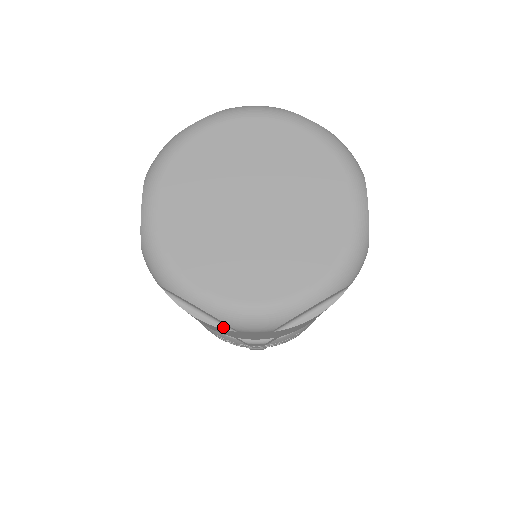
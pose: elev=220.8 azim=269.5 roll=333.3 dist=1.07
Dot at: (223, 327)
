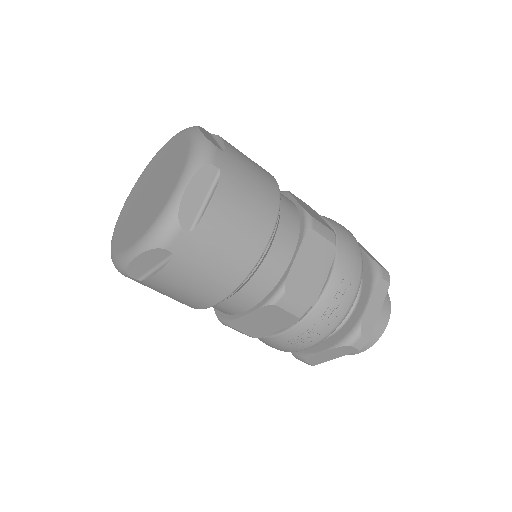
Dot at: (168, 261)
